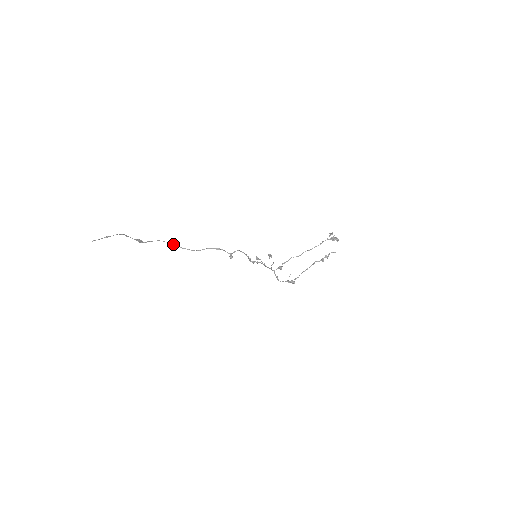
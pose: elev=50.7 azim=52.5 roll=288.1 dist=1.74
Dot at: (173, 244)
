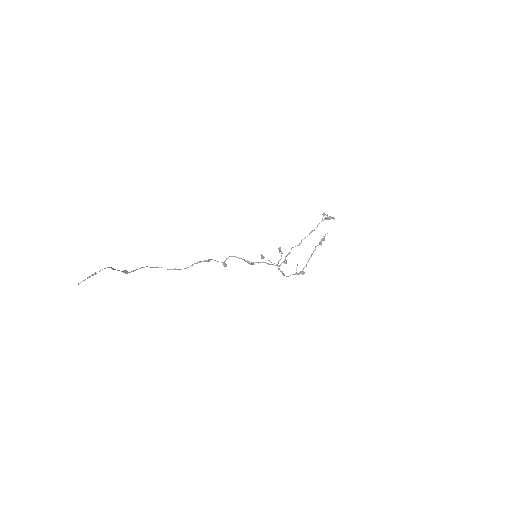
Dot at: occluded
